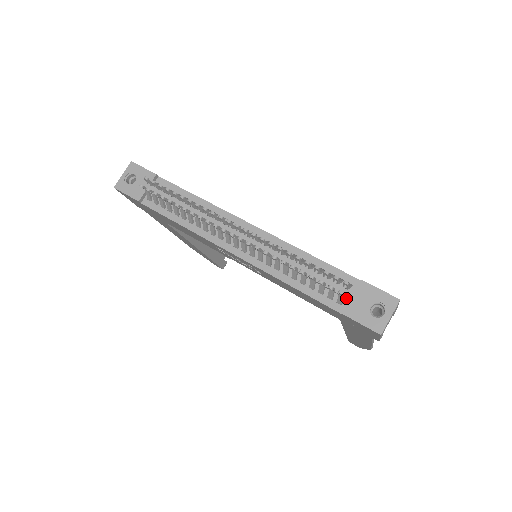
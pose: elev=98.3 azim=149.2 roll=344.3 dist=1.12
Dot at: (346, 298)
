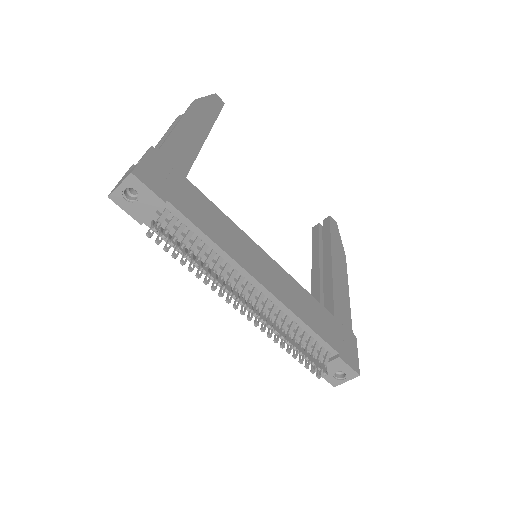
Dot at: (321, 361)
